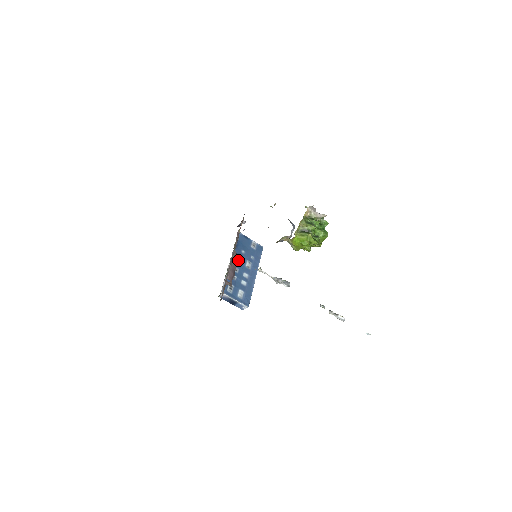
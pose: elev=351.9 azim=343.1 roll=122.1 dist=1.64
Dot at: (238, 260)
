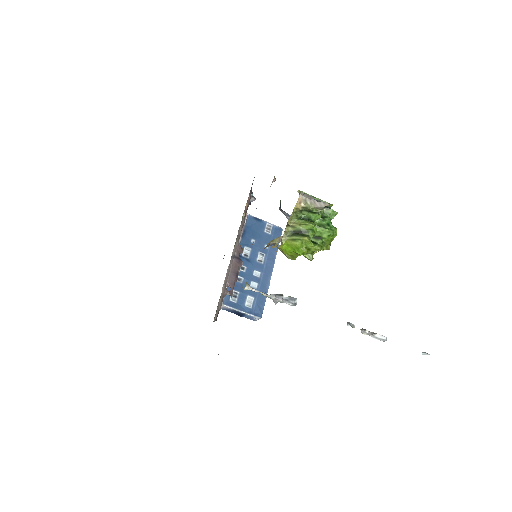
Dot at: (246, 254)
